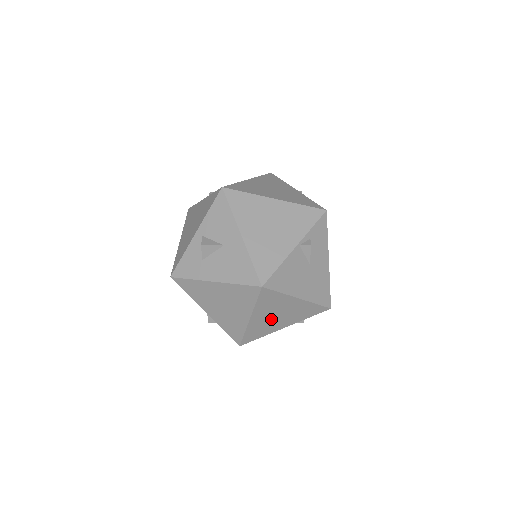
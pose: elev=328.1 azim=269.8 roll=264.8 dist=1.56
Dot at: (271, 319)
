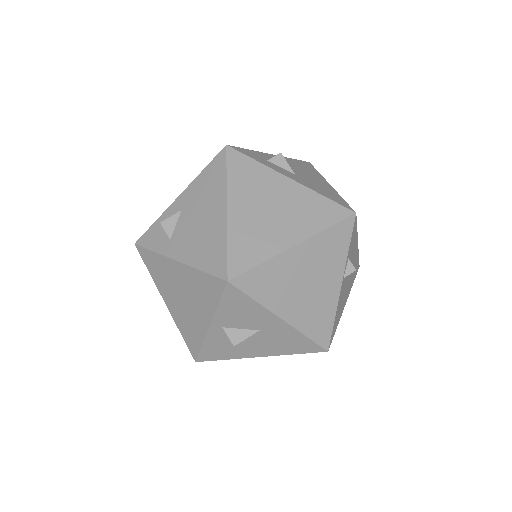
Dot at: occluded
